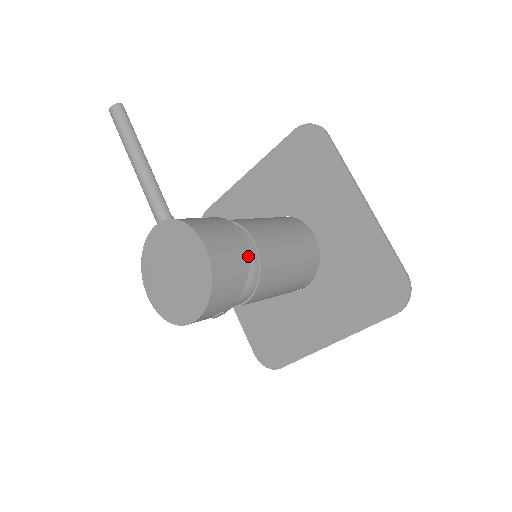
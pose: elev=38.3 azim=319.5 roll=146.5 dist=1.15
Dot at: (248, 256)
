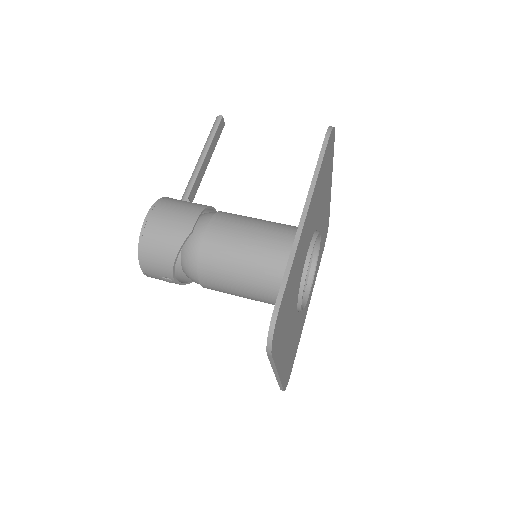
Dot at: (183, 237)
